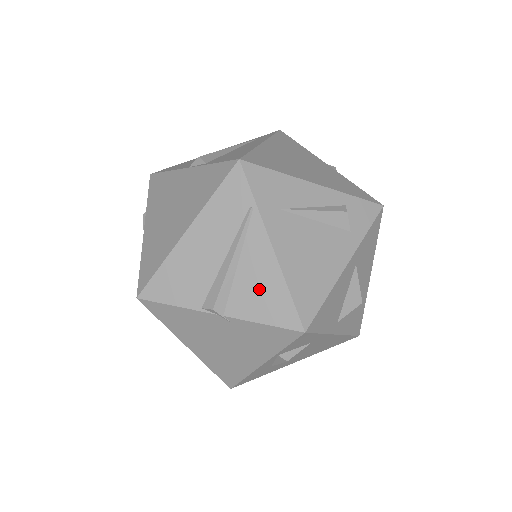
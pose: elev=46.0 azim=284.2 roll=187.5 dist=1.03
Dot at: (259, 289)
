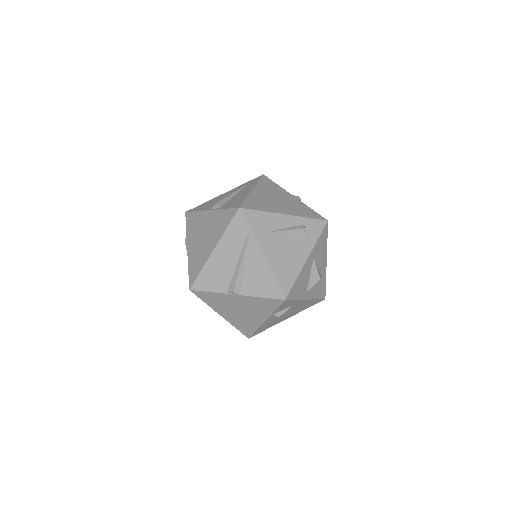
Dot at: (258, 278)
